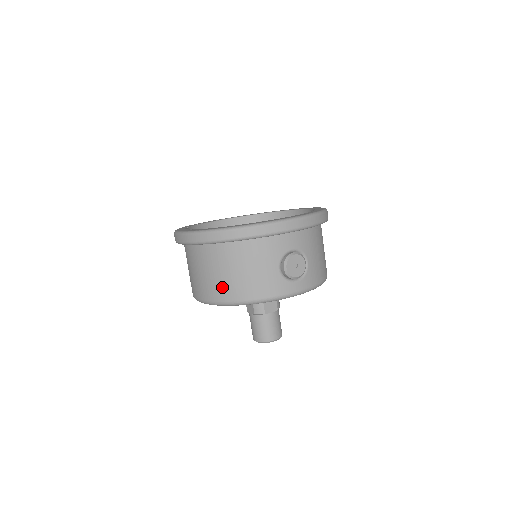
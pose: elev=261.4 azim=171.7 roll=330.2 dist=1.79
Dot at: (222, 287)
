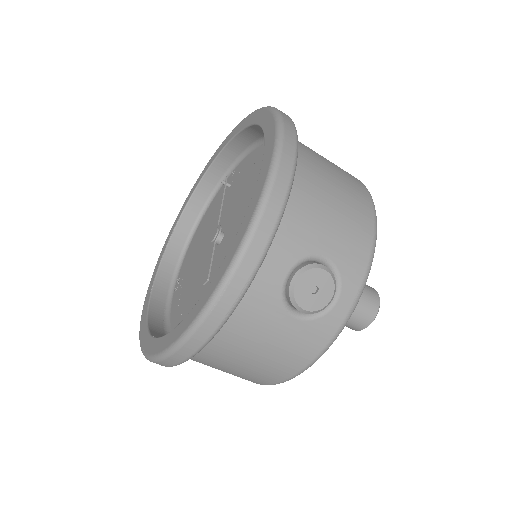
Dot at: (250, 377)
